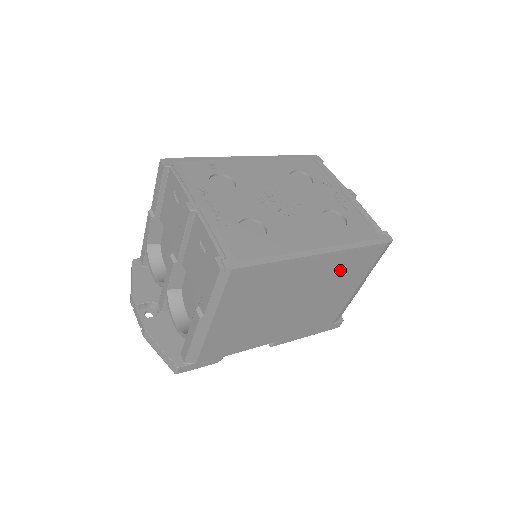
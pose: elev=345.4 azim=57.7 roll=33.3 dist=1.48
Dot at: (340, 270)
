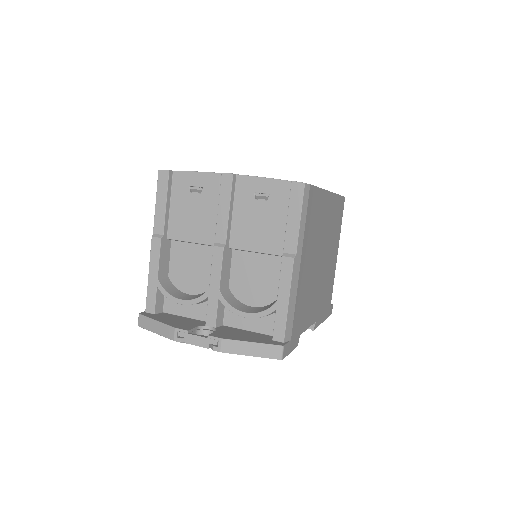
Dot at: (334, 221)
